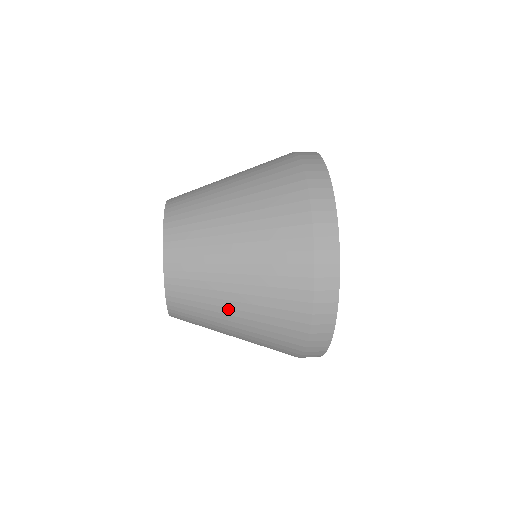
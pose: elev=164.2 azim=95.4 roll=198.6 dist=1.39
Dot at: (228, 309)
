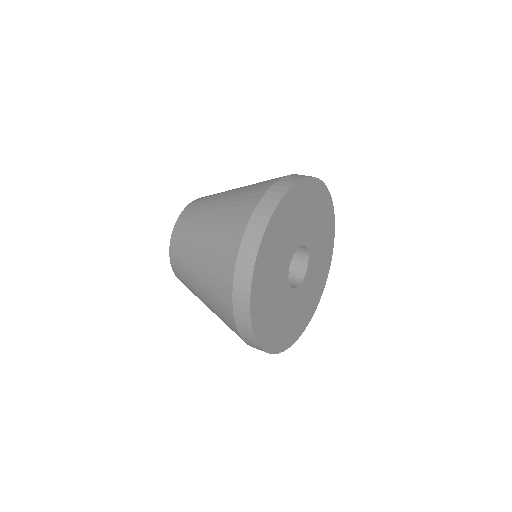
Dot at: (195, 280)
